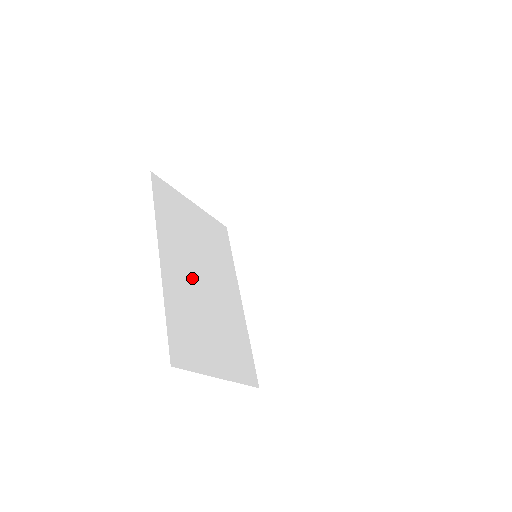
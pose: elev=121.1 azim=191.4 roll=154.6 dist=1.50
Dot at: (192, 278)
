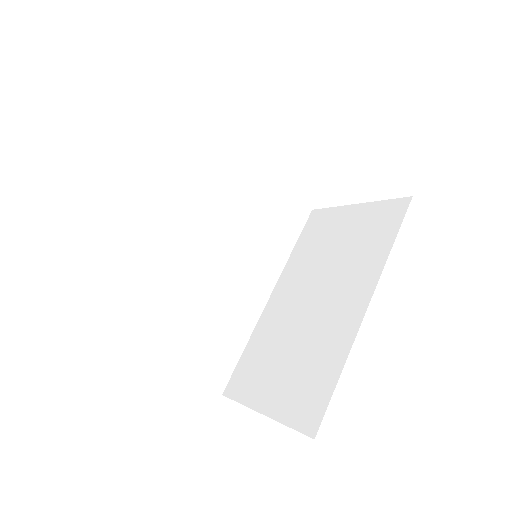
Dot at: (195, 248)
